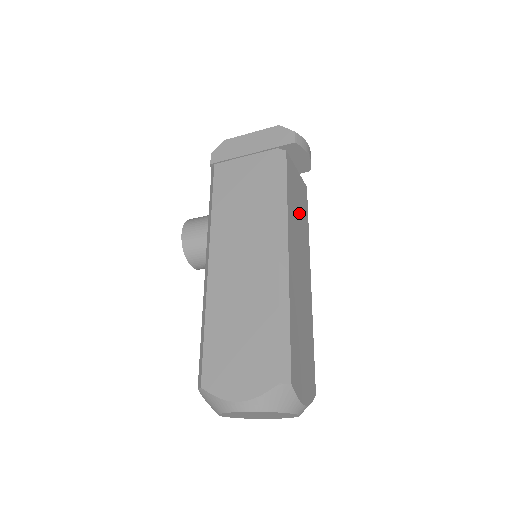
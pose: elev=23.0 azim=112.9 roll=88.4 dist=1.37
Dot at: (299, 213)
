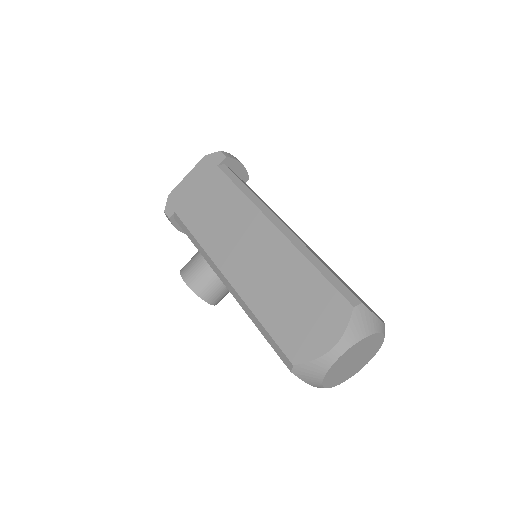
Dot at: occluded
